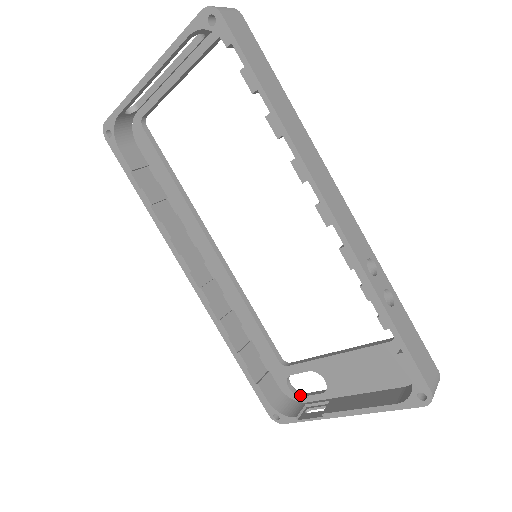
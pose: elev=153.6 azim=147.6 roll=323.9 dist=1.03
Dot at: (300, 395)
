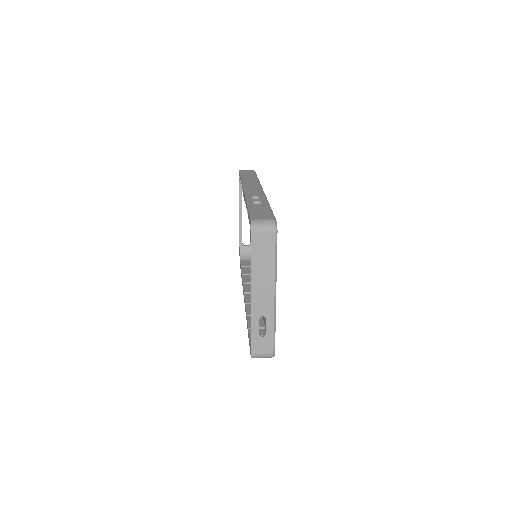
Dot at: occluded
